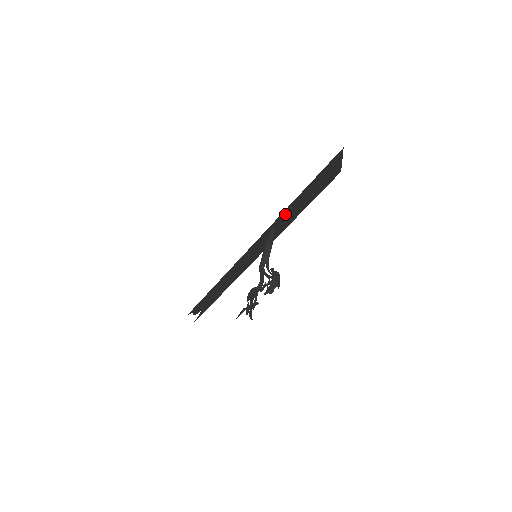
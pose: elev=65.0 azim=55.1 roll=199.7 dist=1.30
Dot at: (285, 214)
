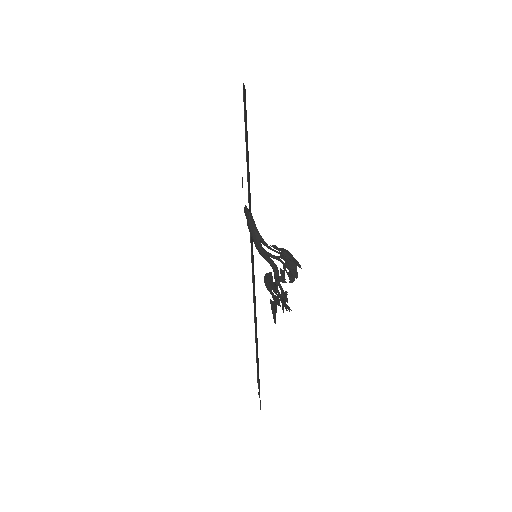
Dot at: occluded
